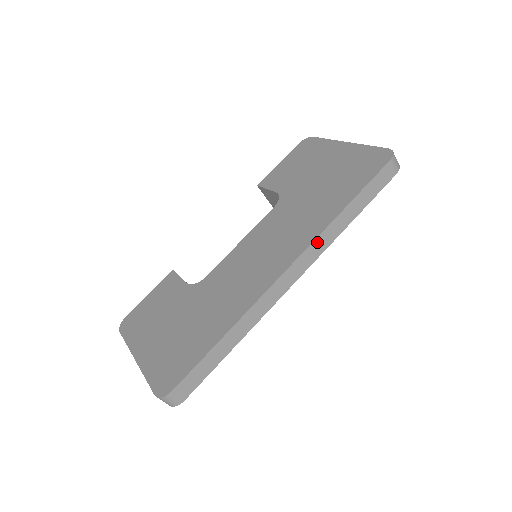
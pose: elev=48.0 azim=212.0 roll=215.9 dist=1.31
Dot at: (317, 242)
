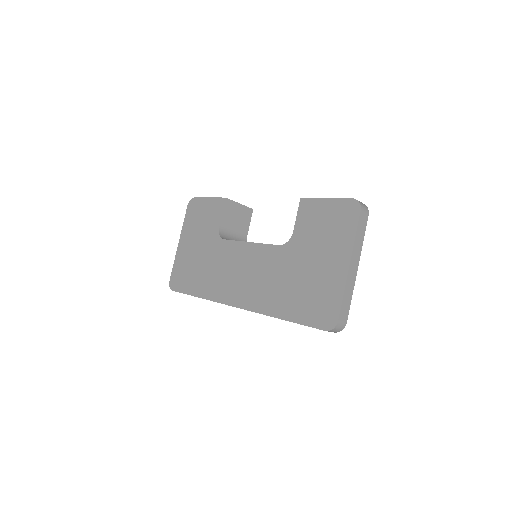
Dot at: occluded
